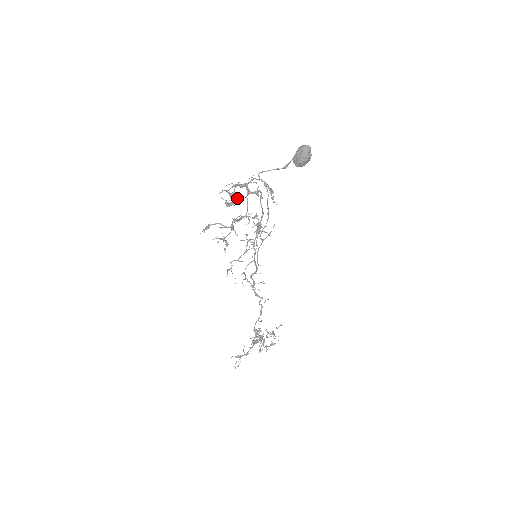
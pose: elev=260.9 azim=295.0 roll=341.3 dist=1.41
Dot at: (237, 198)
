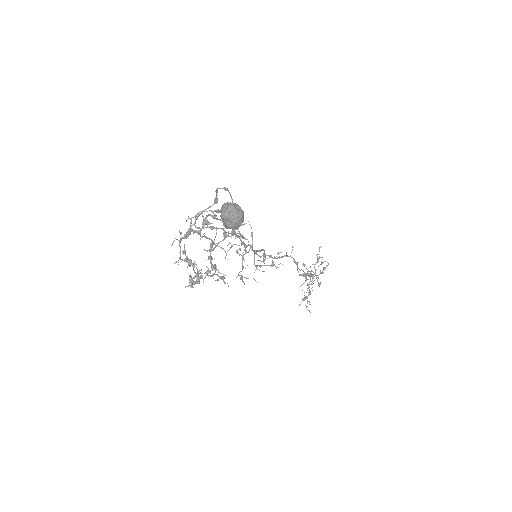
Dot at: (199, 271)
